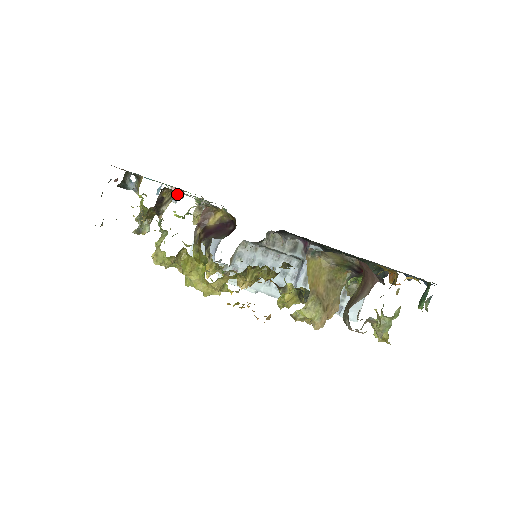
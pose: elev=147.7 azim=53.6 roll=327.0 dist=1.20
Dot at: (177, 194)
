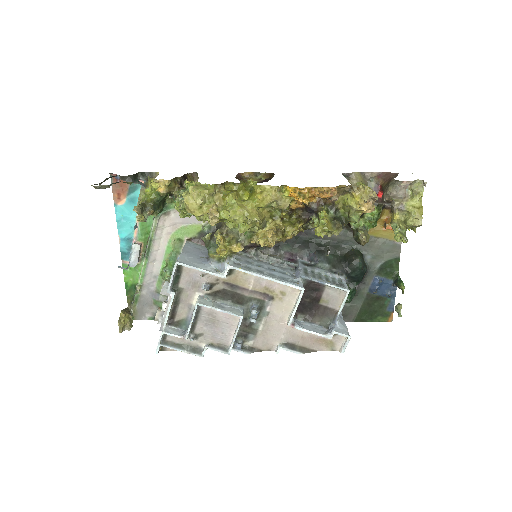
Dot at: (139, 251)
